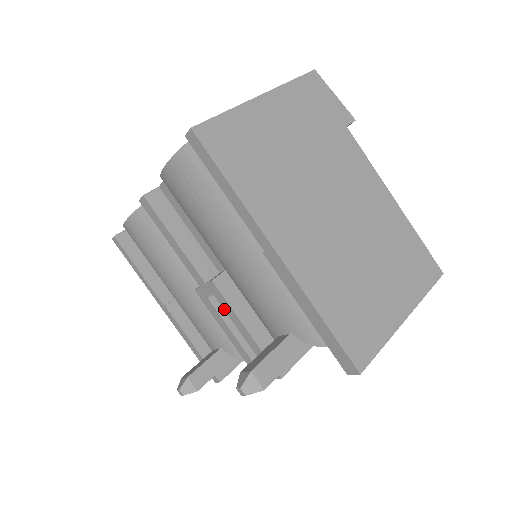
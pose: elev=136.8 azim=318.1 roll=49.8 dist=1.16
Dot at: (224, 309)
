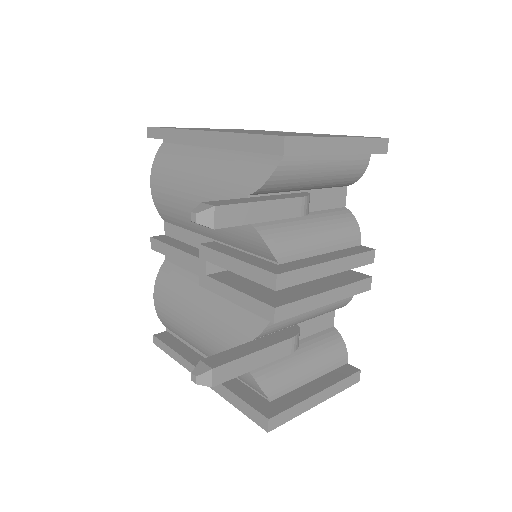
Dot at: (216, 264)
